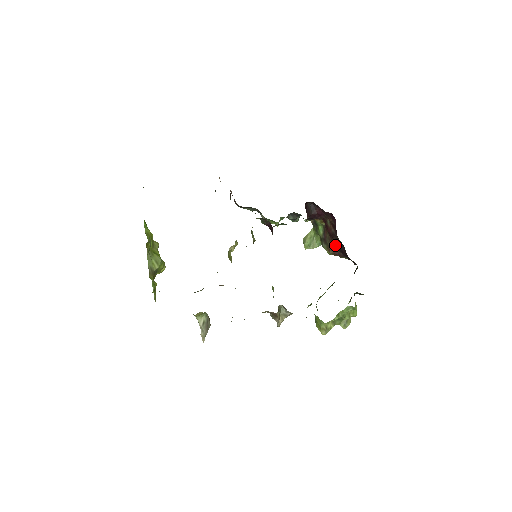
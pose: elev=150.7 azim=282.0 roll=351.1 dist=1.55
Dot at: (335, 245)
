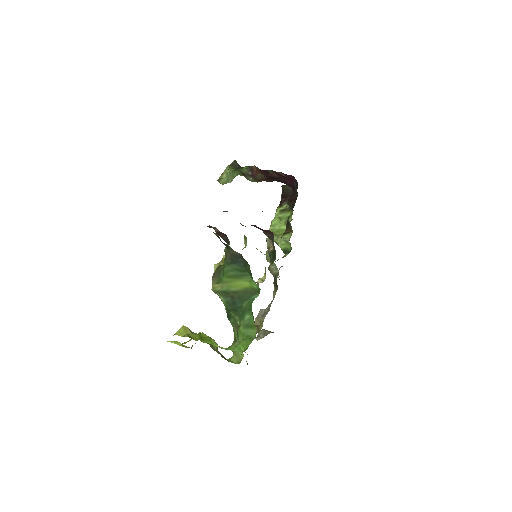
Dot at: (270, 179)
